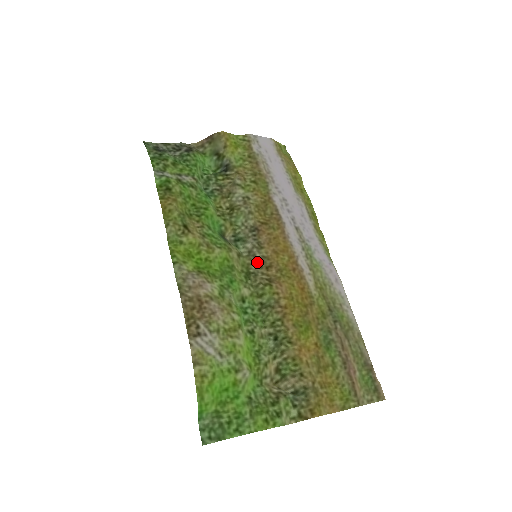
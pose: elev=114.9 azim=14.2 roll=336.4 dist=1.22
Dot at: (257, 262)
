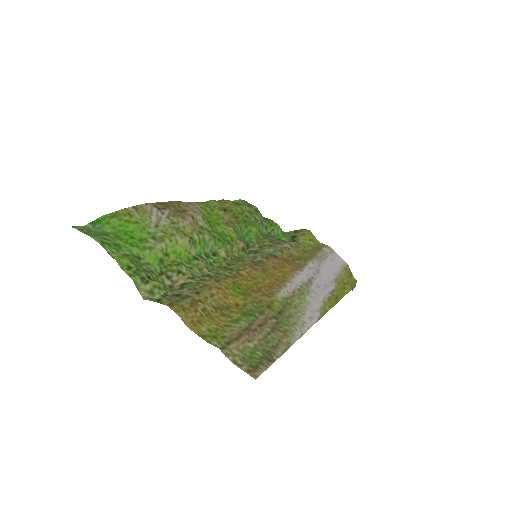
Dot at: (253, 261)
